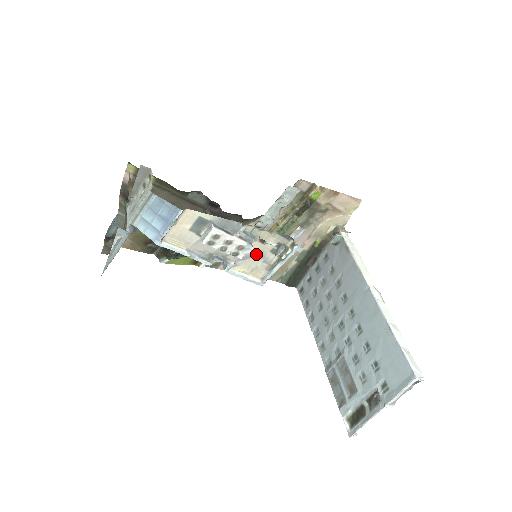
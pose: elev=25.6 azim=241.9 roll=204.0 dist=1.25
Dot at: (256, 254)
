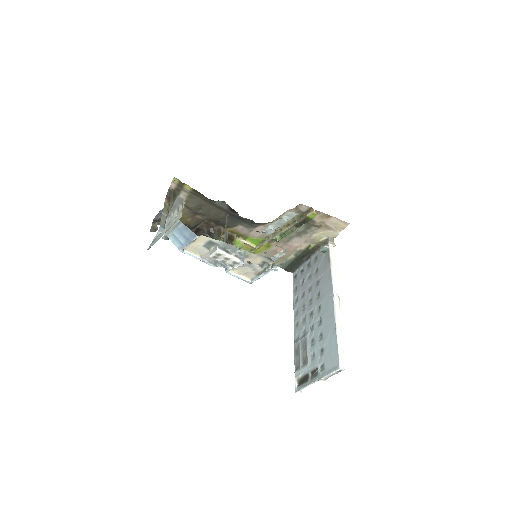
Dot at: (248, 265)
